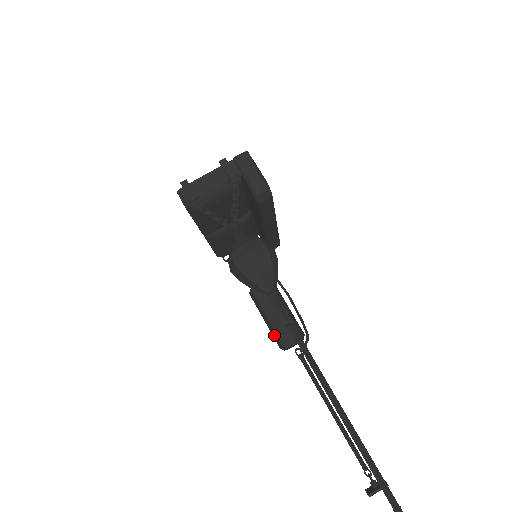
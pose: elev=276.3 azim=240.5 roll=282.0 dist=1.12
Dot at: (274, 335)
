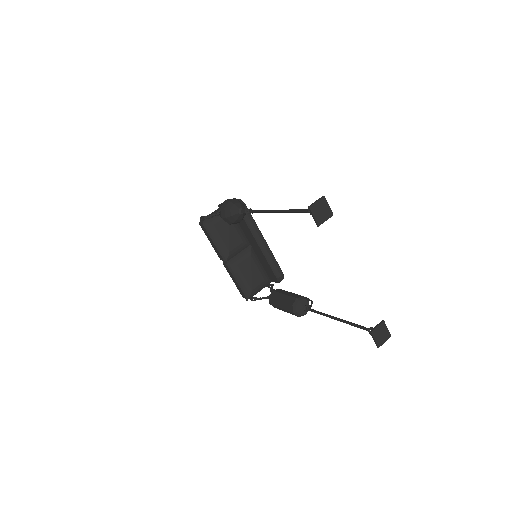
Dot at: (287, 308)
